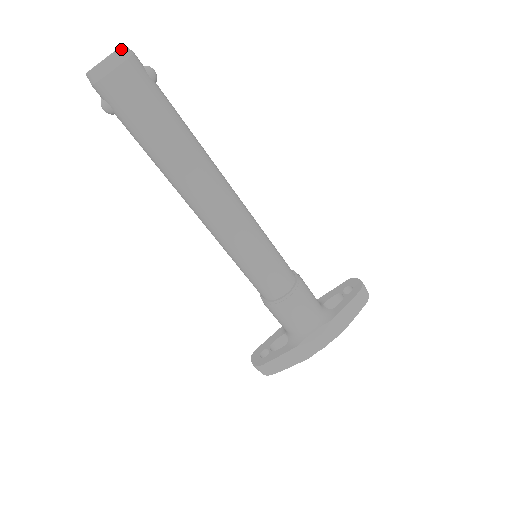
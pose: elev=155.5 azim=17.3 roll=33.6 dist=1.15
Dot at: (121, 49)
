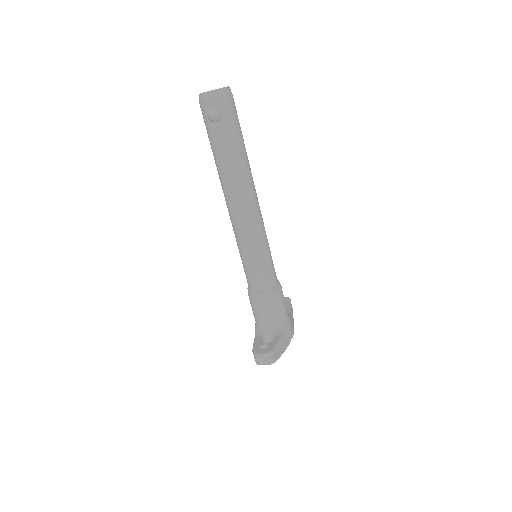
Dot at: occluded
